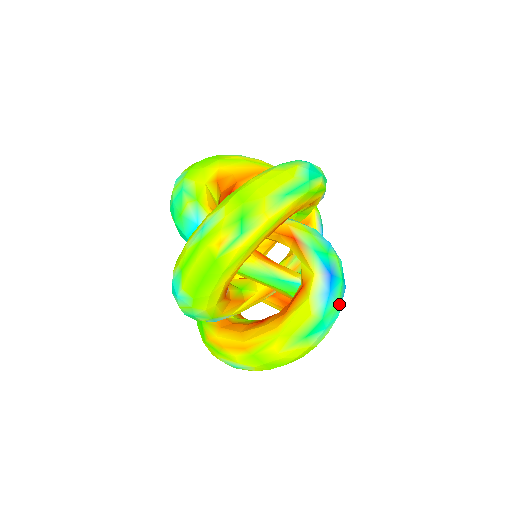
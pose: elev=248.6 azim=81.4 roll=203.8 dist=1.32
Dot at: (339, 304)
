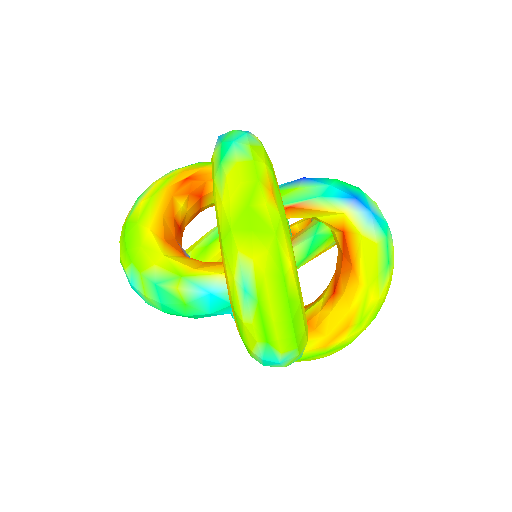
Dot at: (237, 131)
